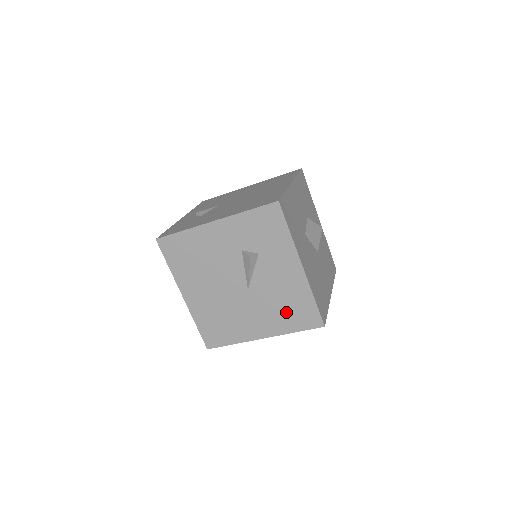
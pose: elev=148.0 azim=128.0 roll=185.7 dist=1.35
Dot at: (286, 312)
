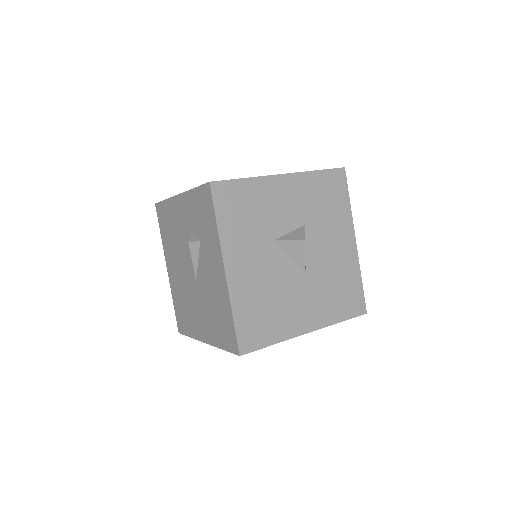
Dot at: (216, 320)
